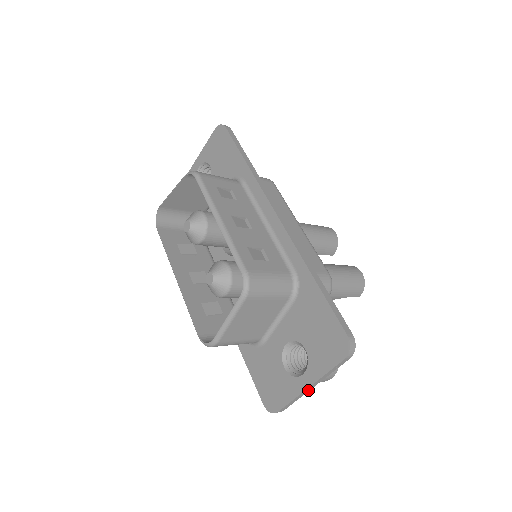
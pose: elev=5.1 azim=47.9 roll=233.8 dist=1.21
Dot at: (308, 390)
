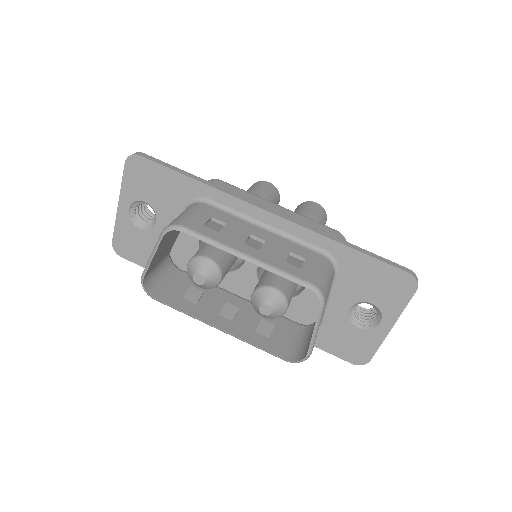
Dot at: (388, 330)
